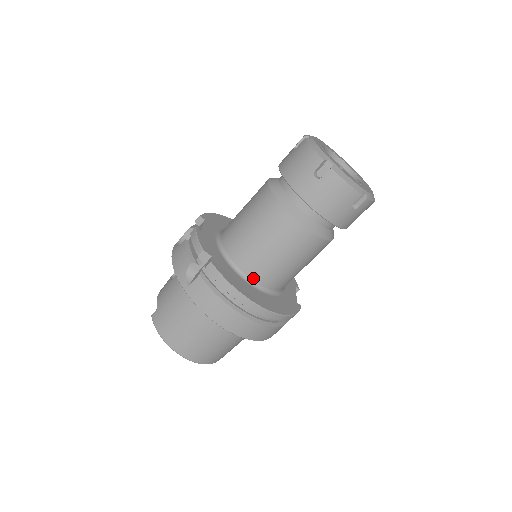
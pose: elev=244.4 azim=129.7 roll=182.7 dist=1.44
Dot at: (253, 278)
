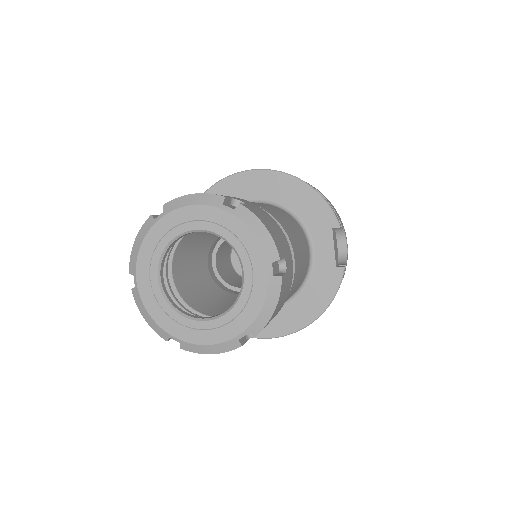
Dot at: occluded
